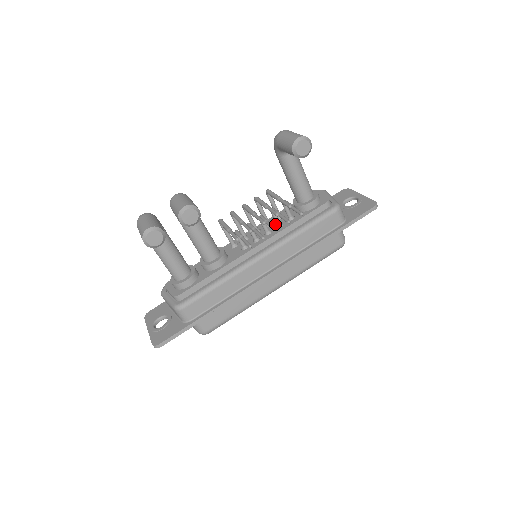
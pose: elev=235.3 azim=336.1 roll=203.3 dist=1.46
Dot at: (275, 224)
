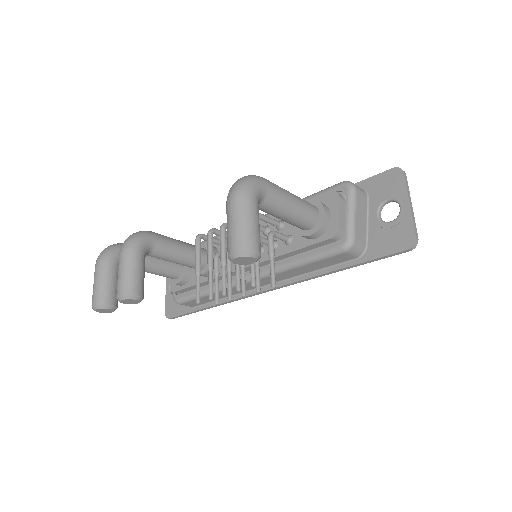
Dot at: occluded
